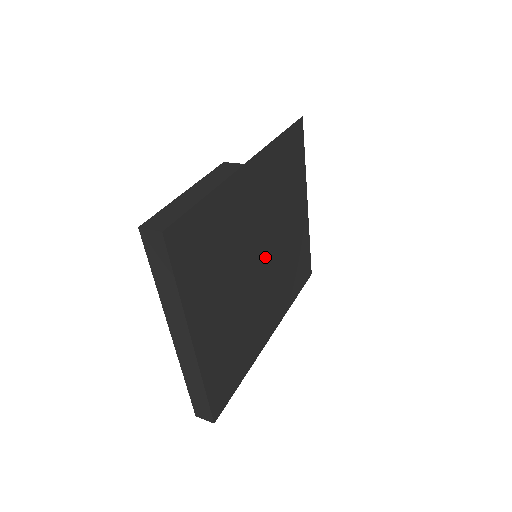
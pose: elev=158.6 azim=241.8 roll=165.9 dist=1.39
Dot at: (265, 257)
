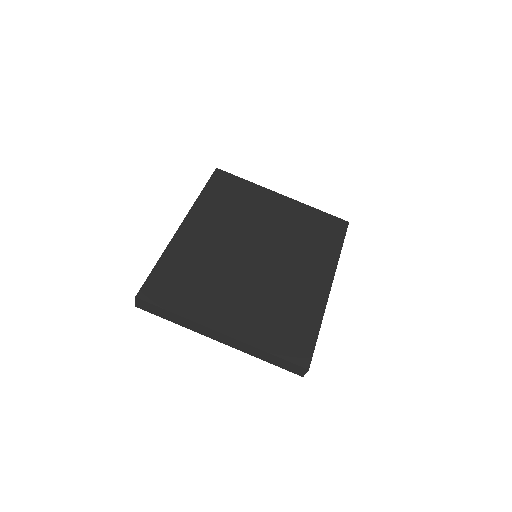
Dot at: (260, 251)
